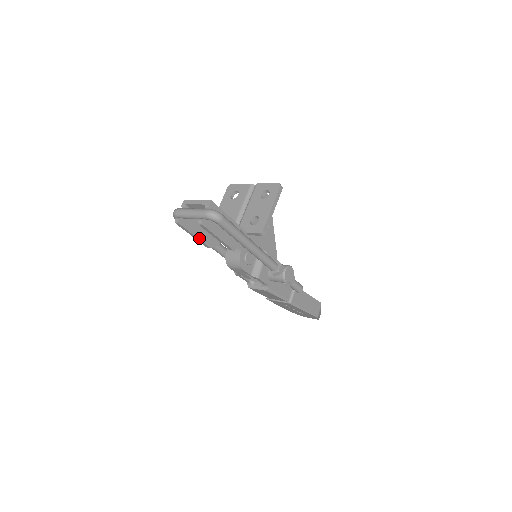
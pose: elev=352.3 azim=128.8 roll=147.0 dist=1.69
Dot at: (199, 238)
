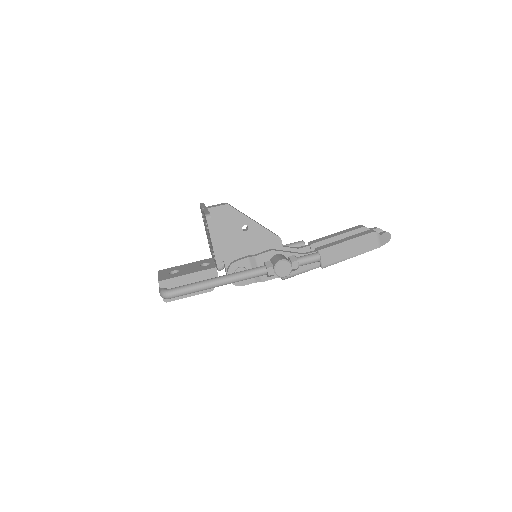
Dot at: occluded
